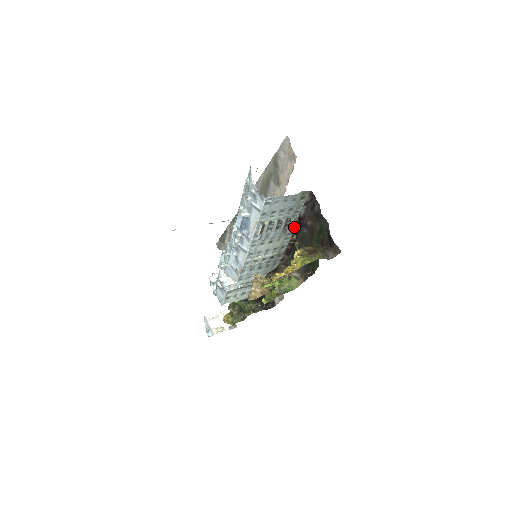
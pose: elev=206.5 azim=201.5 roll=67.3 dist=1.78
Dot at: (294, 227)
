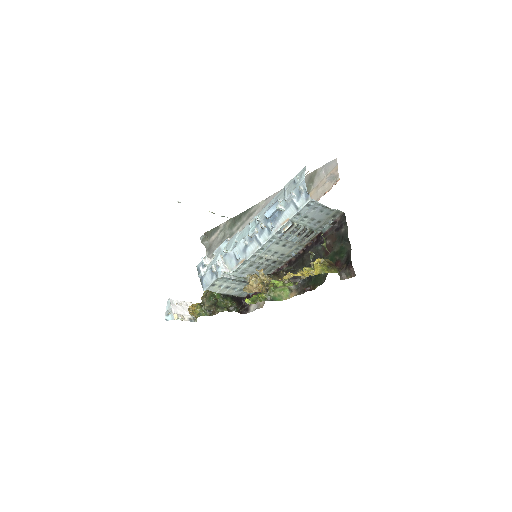
Dot at: (310, 241)
